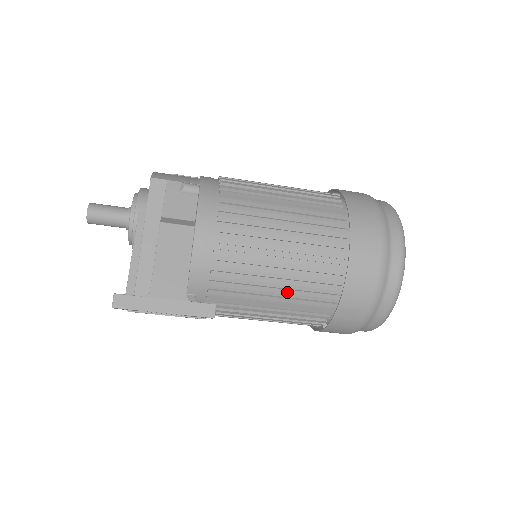
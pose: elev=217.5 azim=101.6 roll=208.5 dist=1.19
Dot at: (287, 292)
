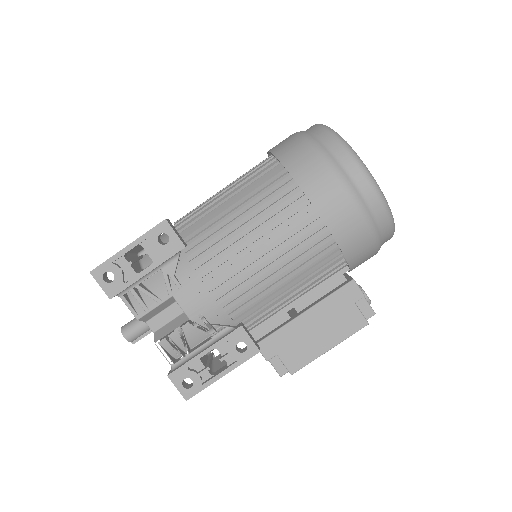
Dot at: (238, 195)
